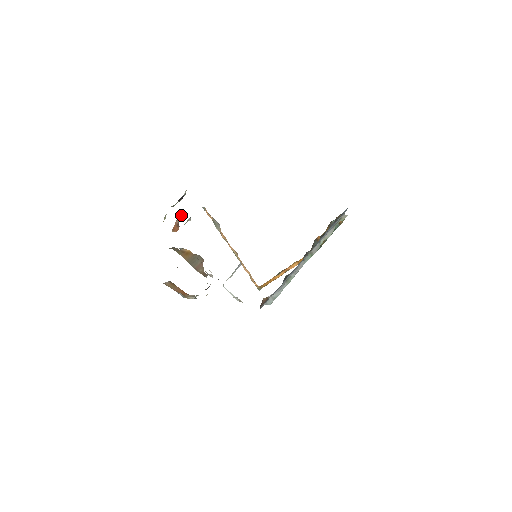
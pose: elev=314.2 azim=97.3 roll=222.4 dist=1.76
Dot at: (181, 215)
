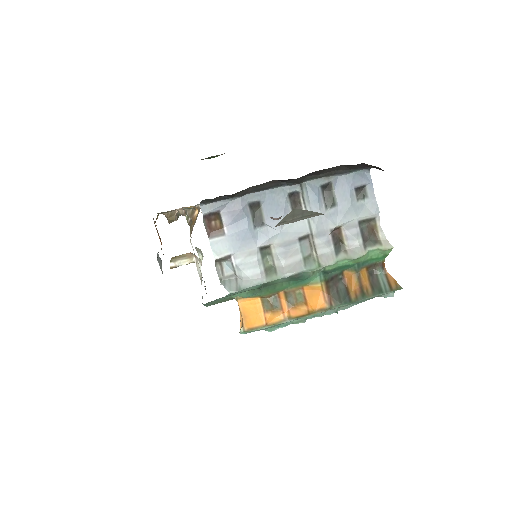
Dot at: occluded
